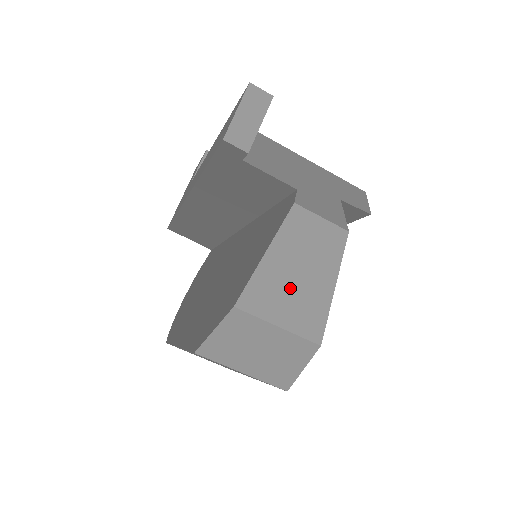
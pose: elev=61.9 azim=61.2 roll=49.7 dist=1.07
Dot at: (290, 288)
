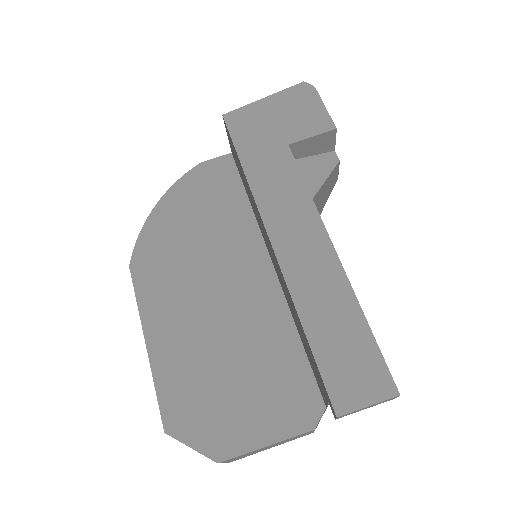
Dot at: occluded
